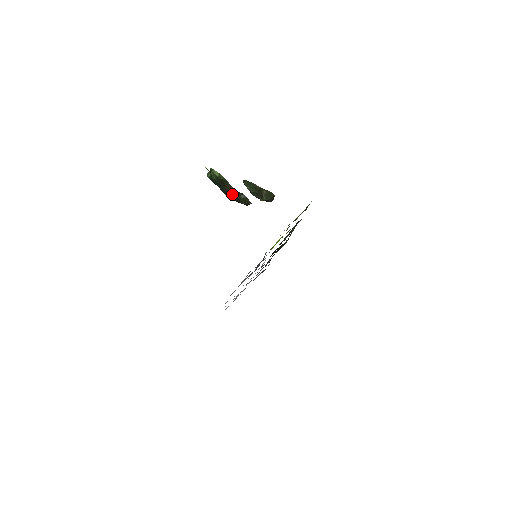
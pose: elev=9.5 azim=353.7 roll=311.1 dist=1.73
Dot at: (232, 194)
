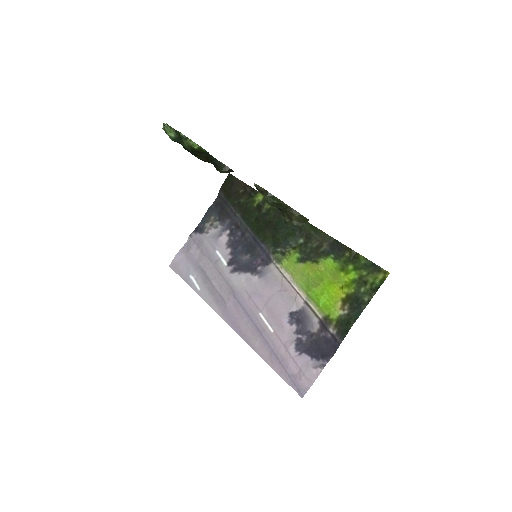
Dot at: (205, 158)
